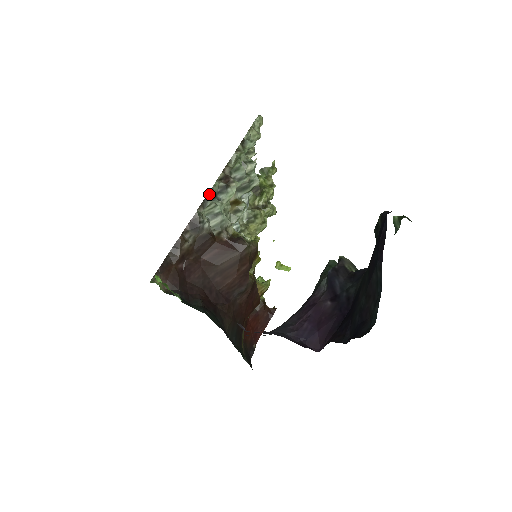
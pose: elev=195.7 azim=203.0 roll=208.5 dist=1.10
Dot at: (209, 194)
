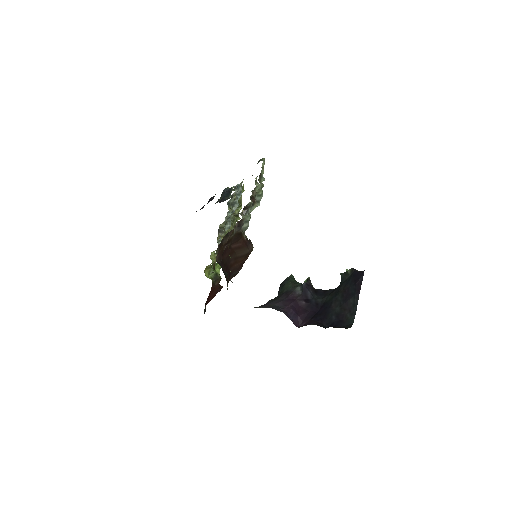
Dot at: (249, 207)
